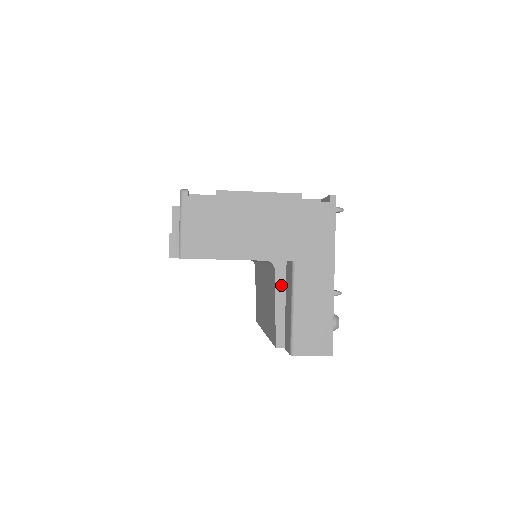
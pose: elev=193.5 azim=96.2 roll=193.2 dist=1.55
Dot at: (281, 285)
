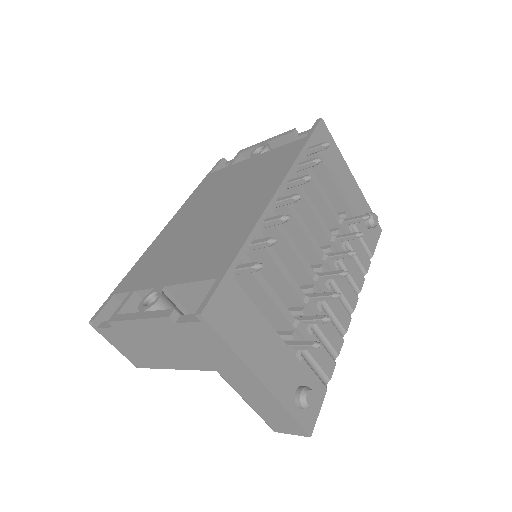
Dot at: occluded
